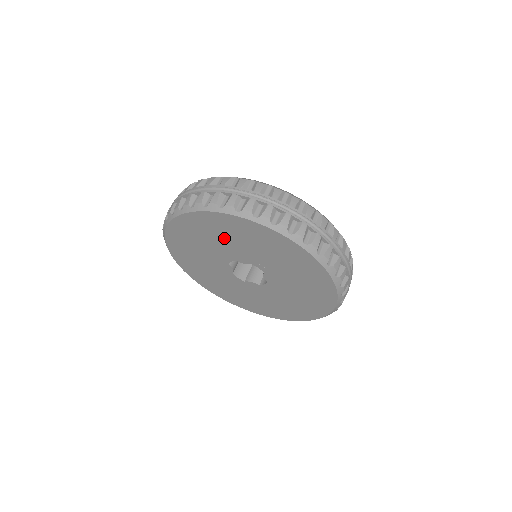
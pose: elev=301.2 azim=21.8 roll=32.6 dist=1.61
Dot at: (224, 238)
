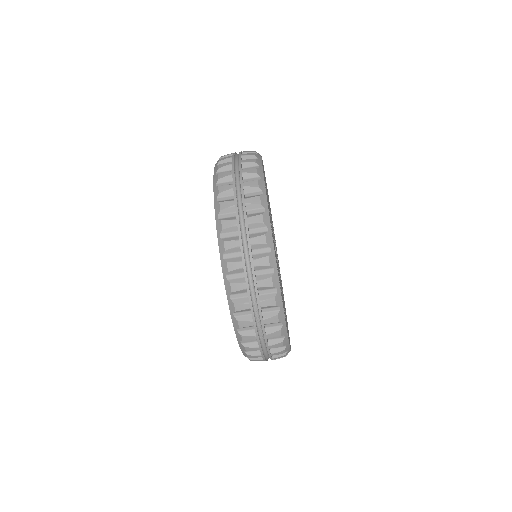
Dot at: occluded
